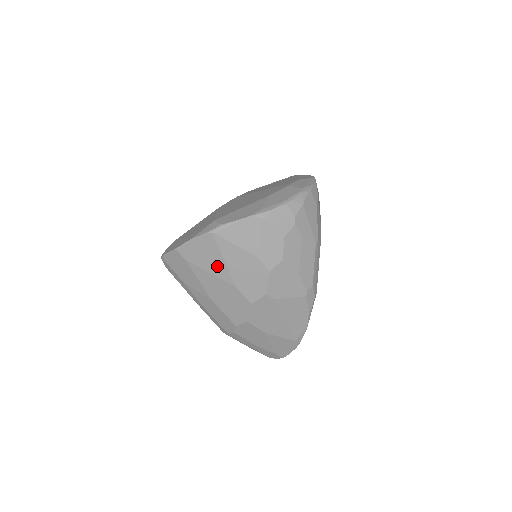
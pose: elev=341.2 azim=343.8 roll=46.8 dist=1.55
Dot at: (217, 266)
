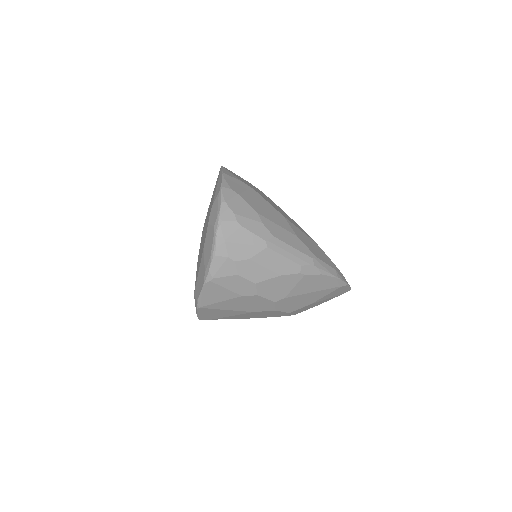
Dot at: (228, 313)
